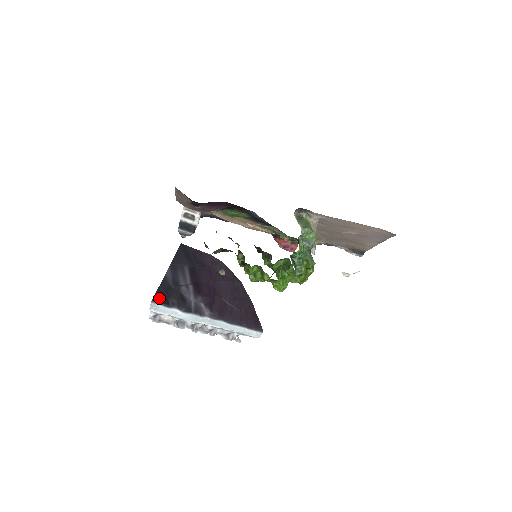
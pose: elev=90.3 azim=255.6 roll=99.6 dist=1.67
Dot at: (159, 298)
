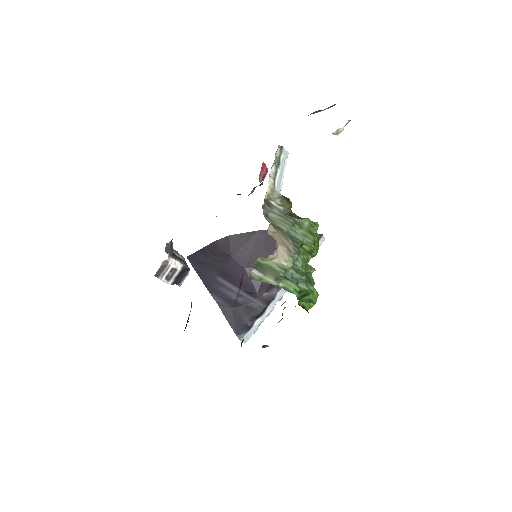
Dot at: (239, 331)
